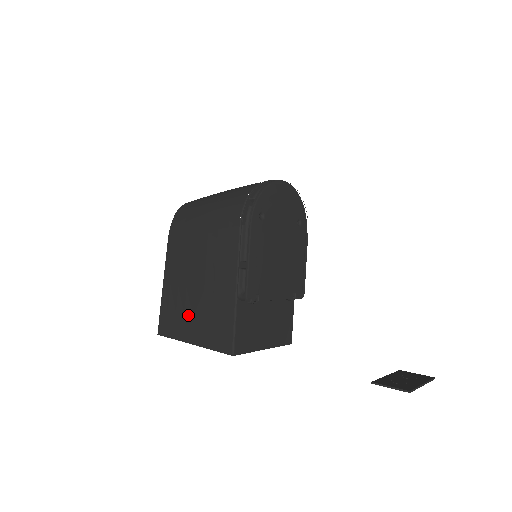
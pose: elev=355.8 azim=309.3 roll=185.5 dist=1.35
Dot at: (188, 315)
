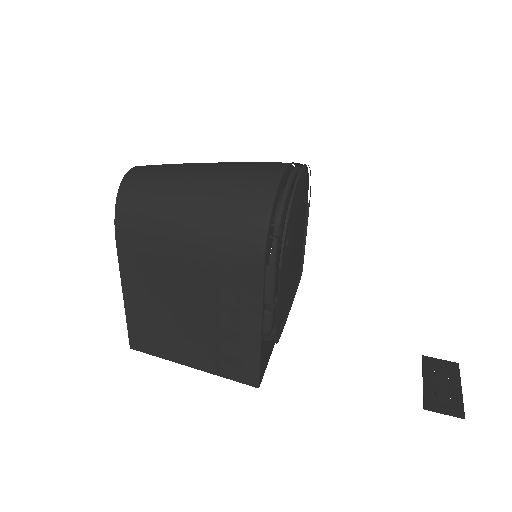
Dot at: (180, 340)
